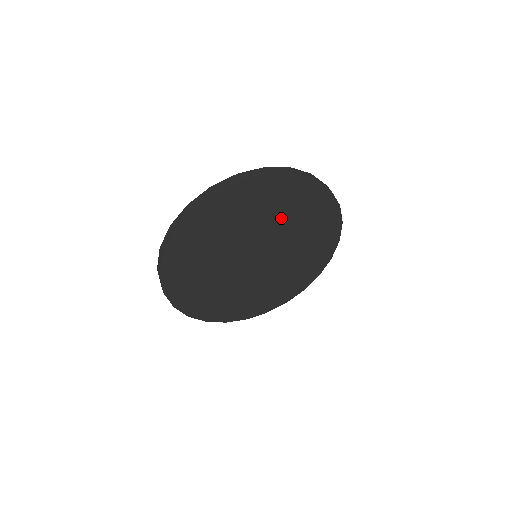
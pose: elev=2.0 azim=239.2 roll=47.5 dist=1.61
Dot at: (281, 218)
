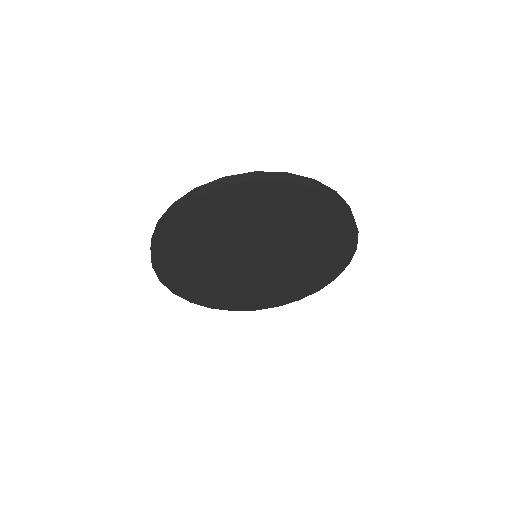
Dot at: (291, 227)
